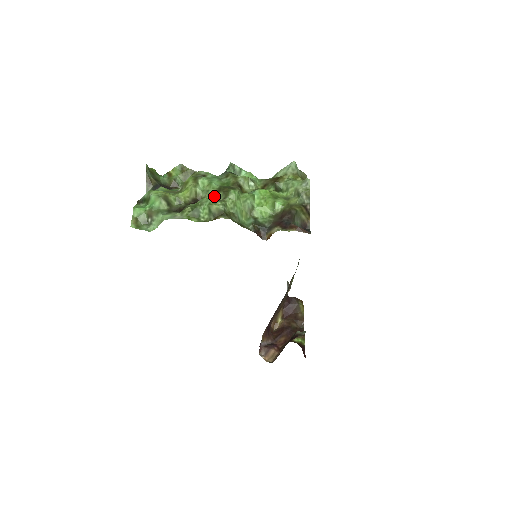
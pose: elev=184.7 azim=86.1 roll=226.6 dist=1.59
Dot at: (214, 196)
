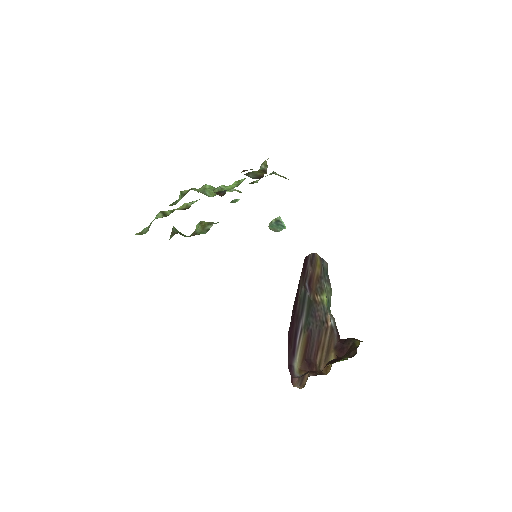
Dot at: occluded
